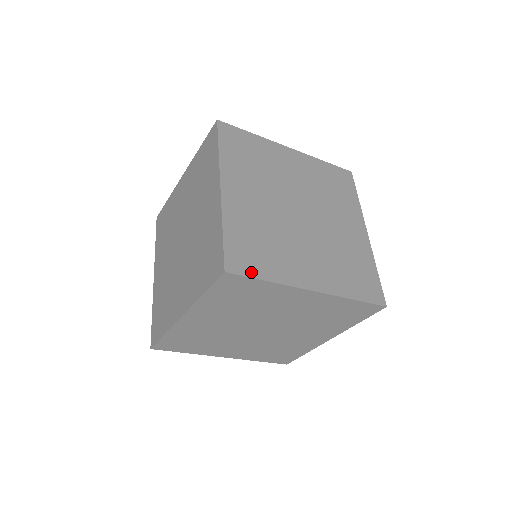
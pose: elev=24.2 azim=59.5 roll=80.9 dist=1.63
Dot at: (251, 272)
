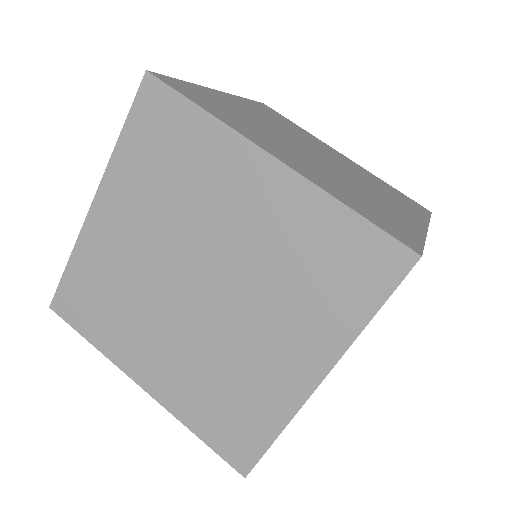
Dot at: occluded
